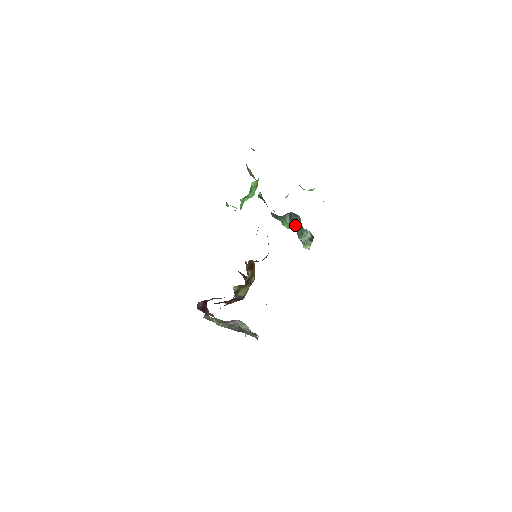
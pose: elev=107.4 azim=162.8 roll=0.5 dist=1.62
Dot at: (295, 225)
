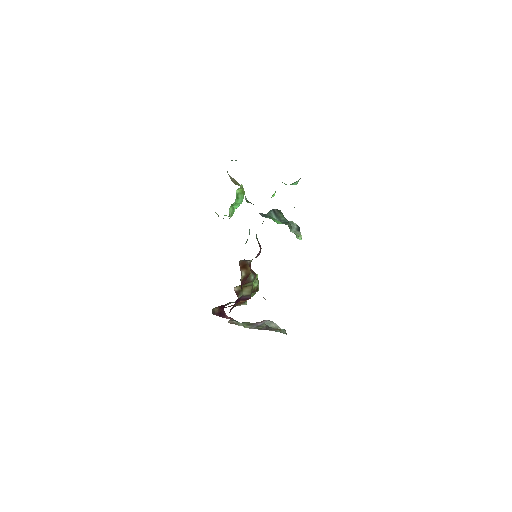
Dot at: (282, 220)
